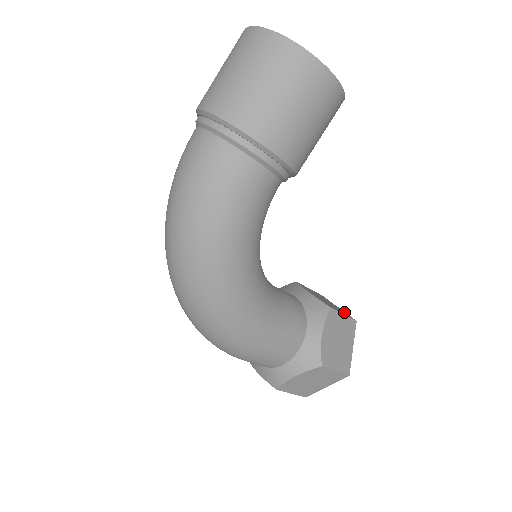
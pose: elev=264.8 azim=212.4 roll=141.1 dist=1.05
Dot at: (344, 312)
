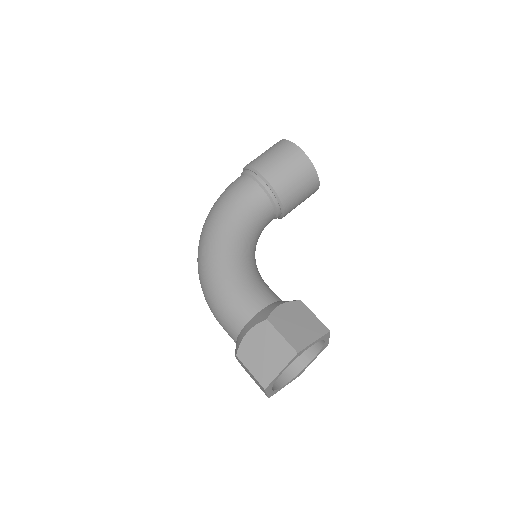
Dot at: occluded
